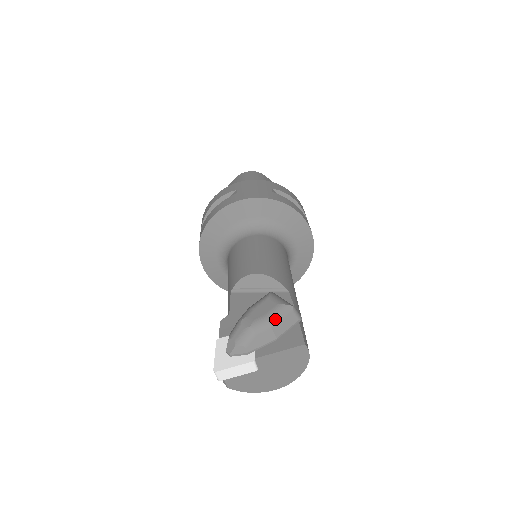
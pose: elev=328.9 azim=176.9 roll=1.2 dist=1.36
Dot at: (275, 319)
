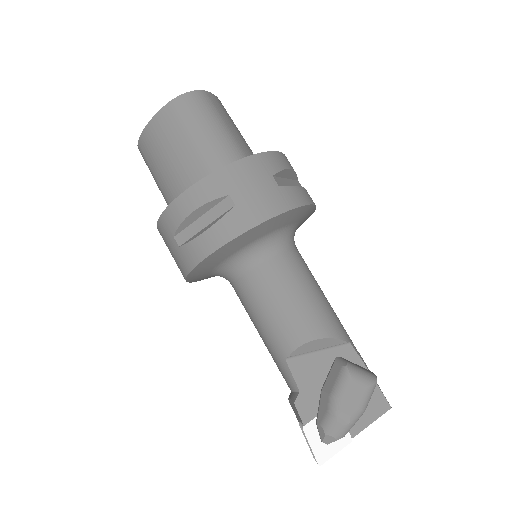
Dot at: (367, 403)
